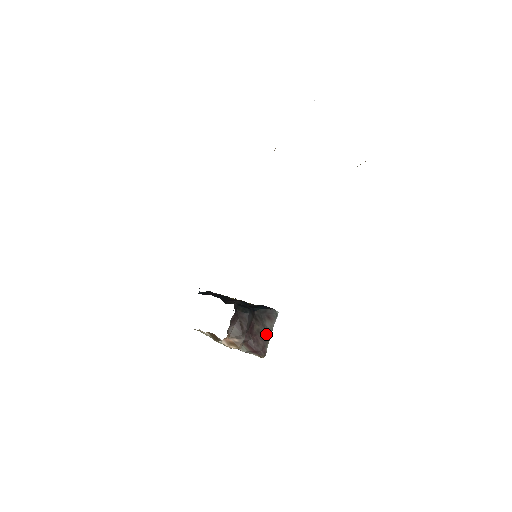
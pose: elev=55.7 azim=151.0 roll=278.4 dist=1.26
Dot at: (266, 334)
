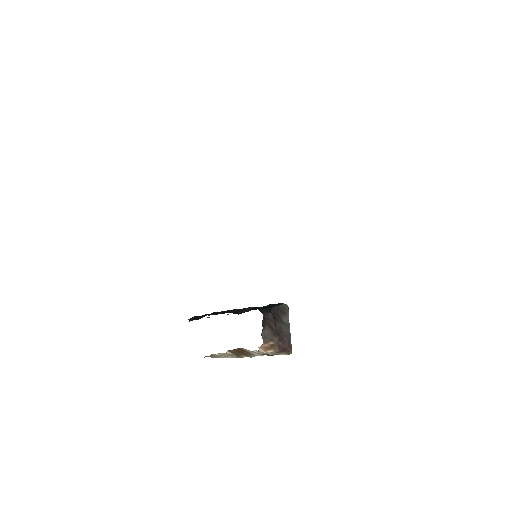
Dot at: (286, 330)
